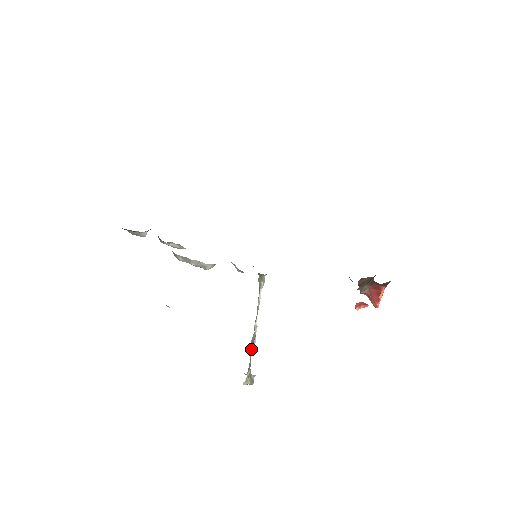
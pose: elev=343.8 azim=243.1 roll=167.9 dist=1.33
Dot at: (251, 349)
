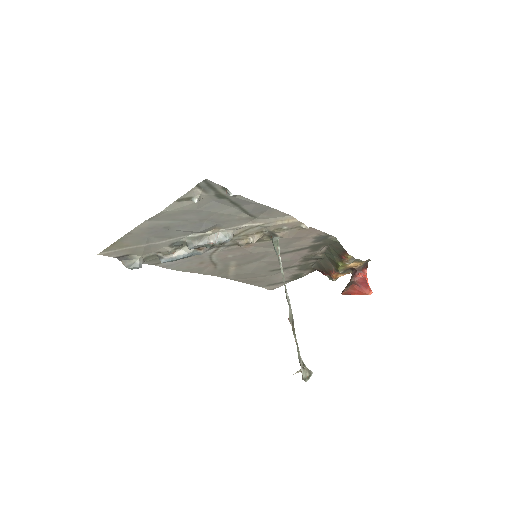
Dot at: (293, 328)
